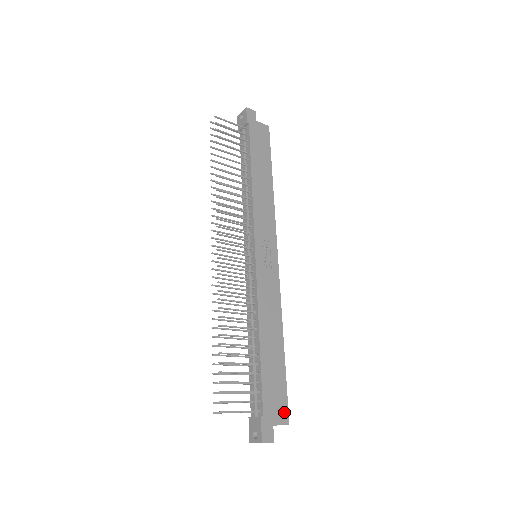
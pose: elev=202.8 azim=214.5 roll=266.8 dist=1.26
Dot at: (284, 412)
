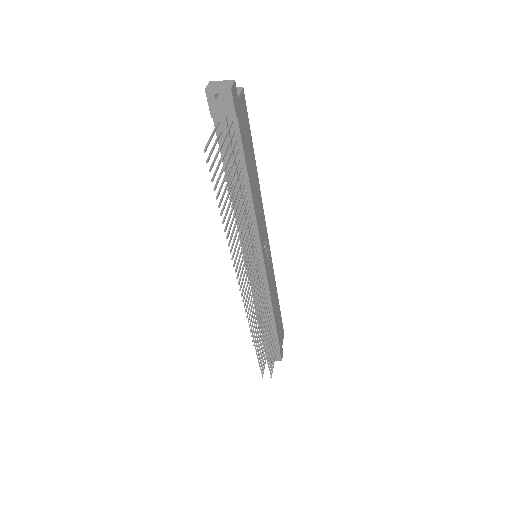
Dot at: (283, 333)
